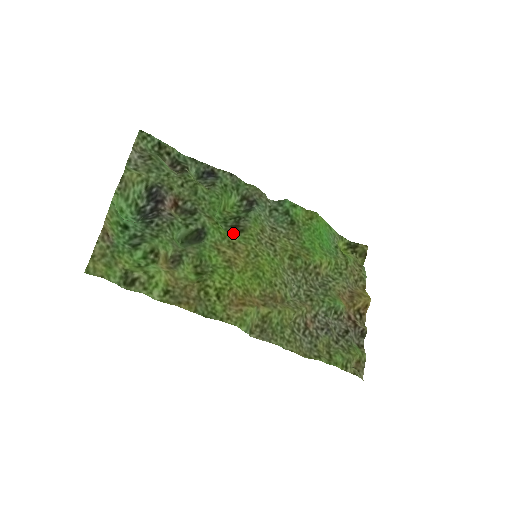
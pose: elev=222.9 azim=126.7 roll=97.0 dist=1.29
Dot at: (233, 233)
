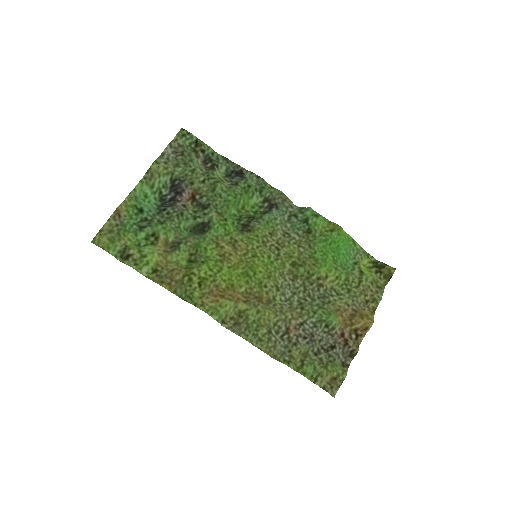
Dot at: (241, 231)
